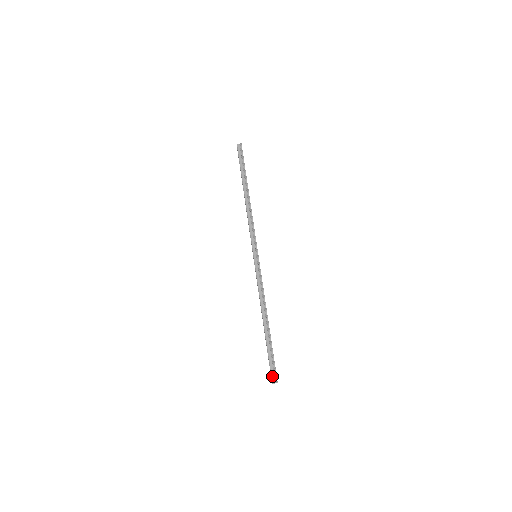
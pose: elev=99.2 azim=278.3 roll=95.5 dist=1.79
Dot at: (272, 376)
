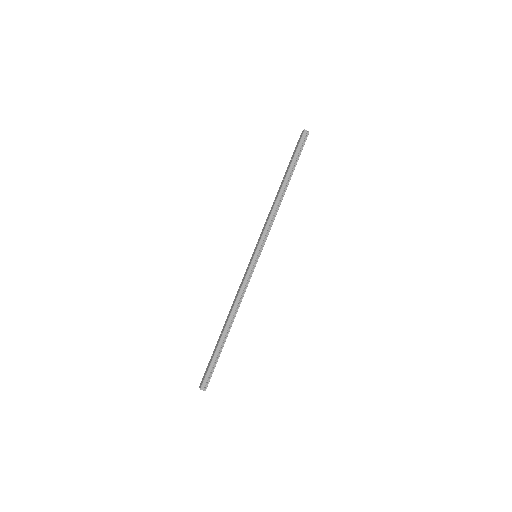
Dot at: (204, 382)
